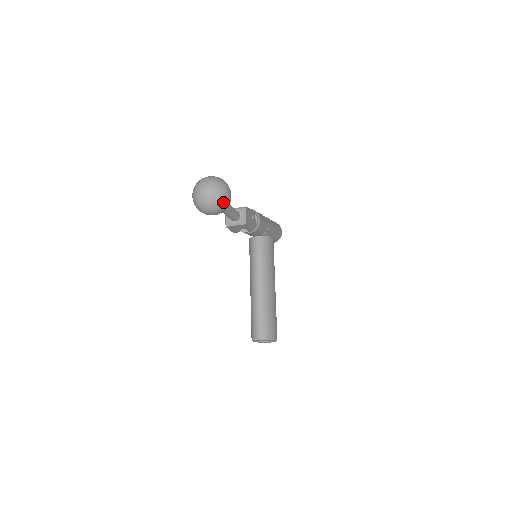
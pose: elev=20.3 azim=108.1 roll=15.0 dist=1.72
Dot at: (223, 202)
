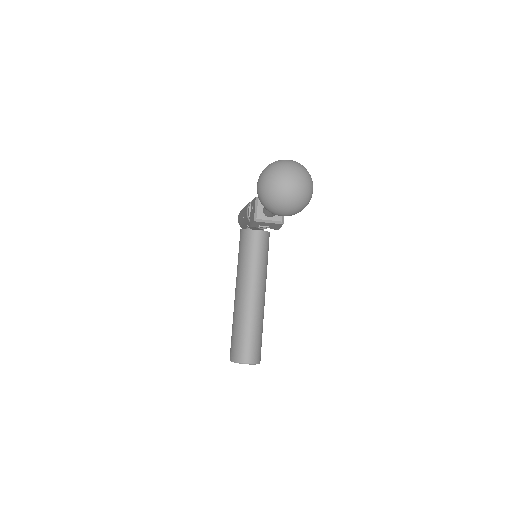
Dot at: (306, 204)
